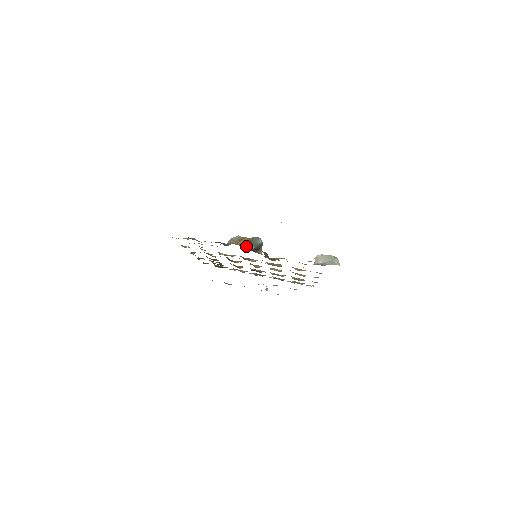
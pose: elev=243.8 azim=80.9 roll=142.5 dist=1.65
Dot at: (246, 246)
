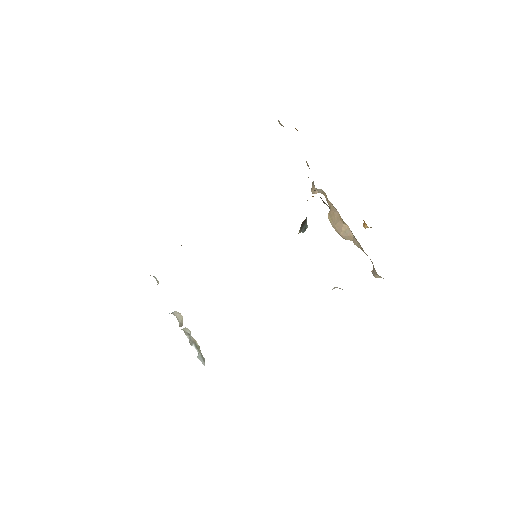
Dot at: occluded
